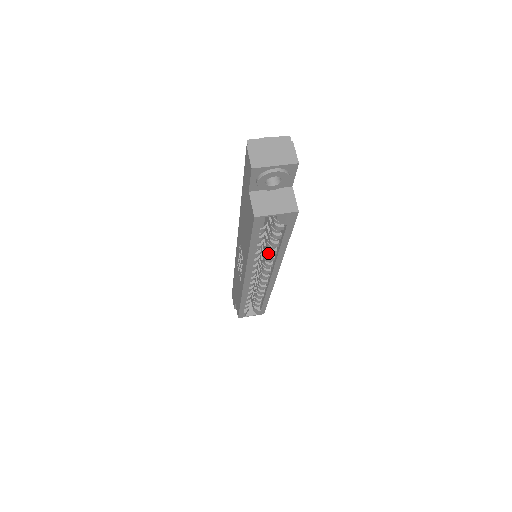
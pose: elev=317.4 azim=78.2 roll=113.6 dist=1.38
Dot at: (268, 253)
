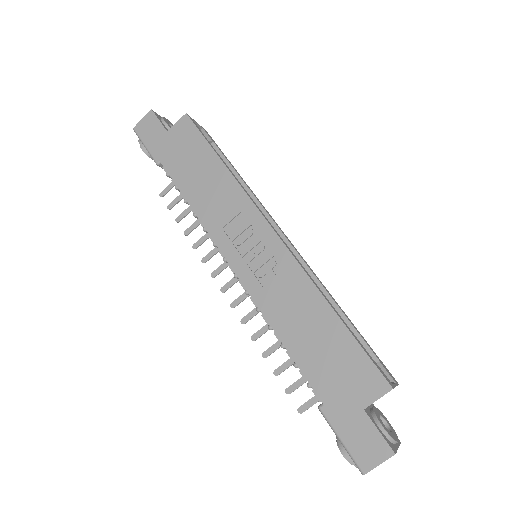
Dot at: occluded
